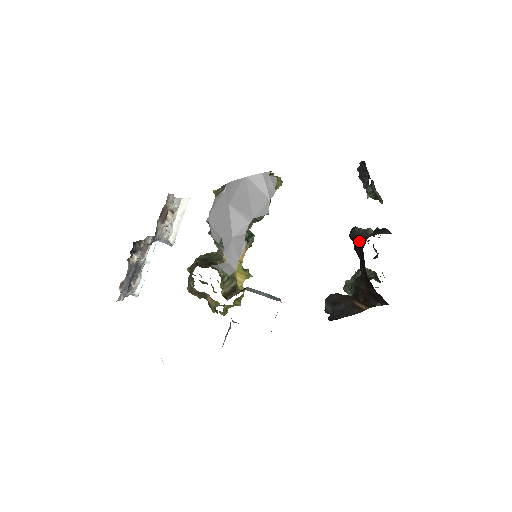
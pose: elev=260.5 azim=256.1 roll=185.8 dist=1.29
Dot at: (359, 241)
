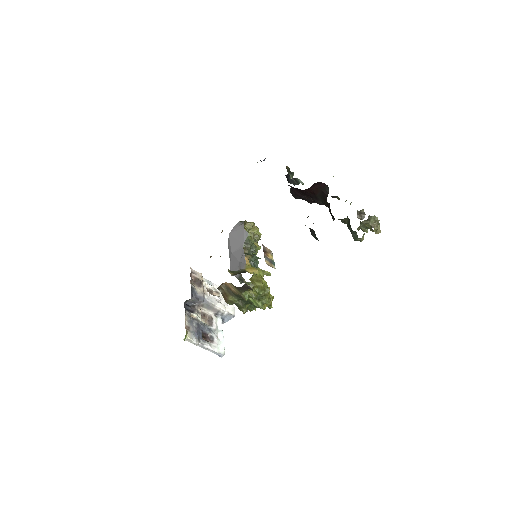
Dot at: (292, 189)
